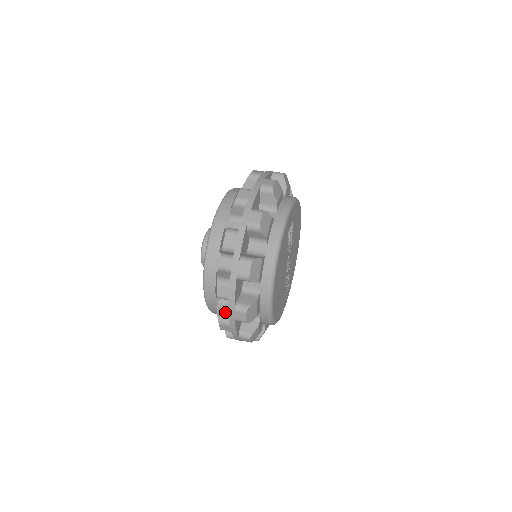
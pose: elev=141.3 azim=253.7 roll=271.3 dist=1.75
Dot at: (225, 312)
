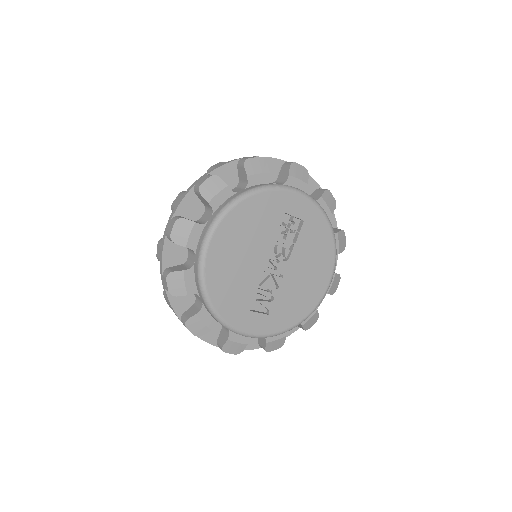
Dot at: occluded
